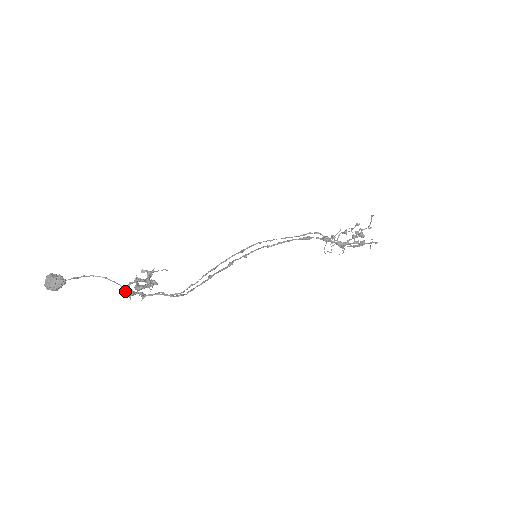
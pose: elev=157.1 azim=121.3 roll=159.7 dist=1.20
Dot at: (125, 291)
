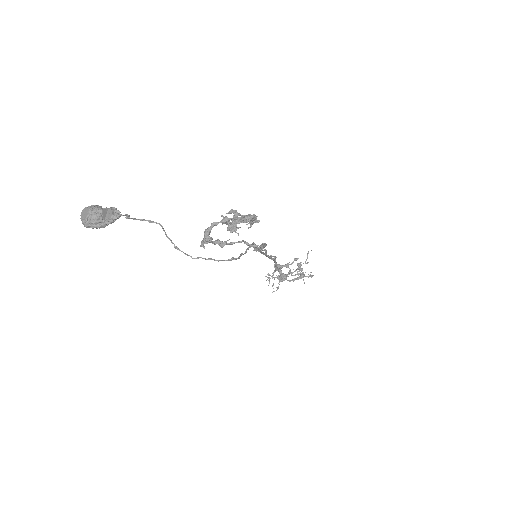
Dot at: (206, 233)
